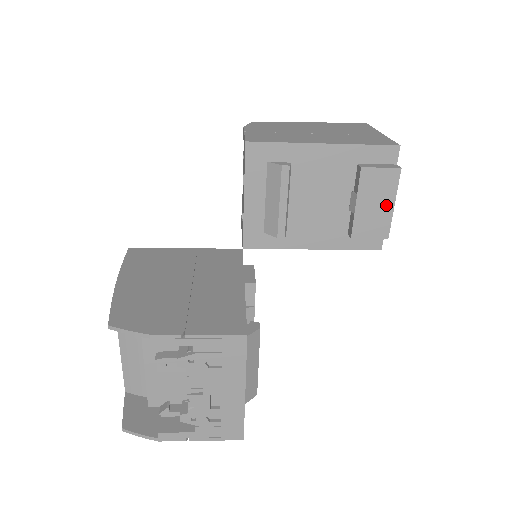
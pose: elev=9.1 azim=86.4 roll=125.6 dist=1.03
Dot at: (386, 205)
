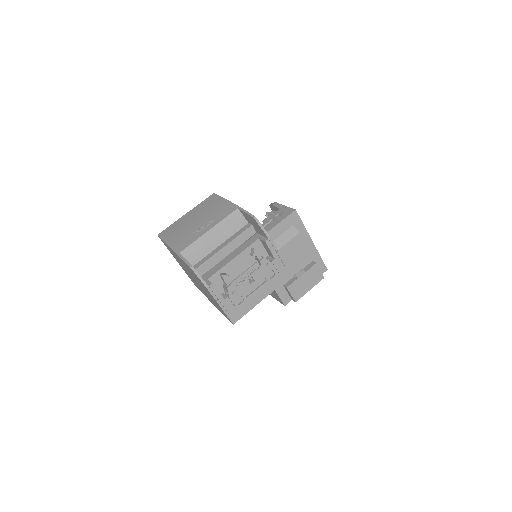
Dot at: (308, 287)
